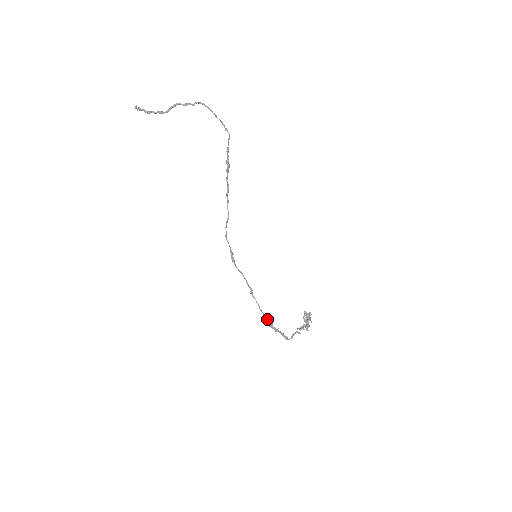
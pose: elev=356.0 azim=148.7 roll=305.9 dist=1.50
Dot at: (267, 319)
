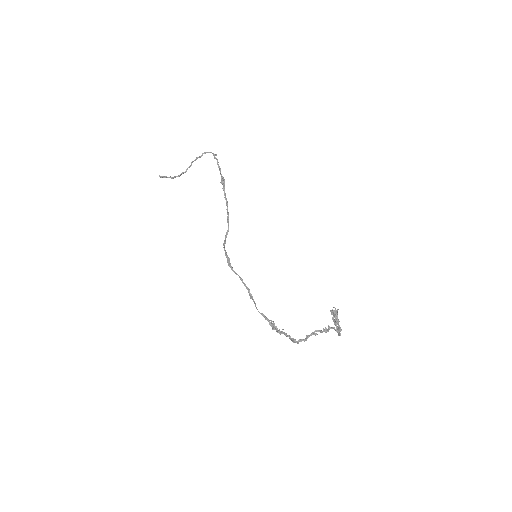
Dot at: (265, 319)
